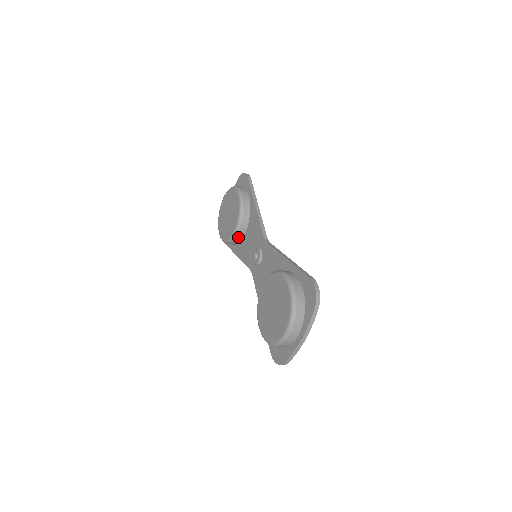
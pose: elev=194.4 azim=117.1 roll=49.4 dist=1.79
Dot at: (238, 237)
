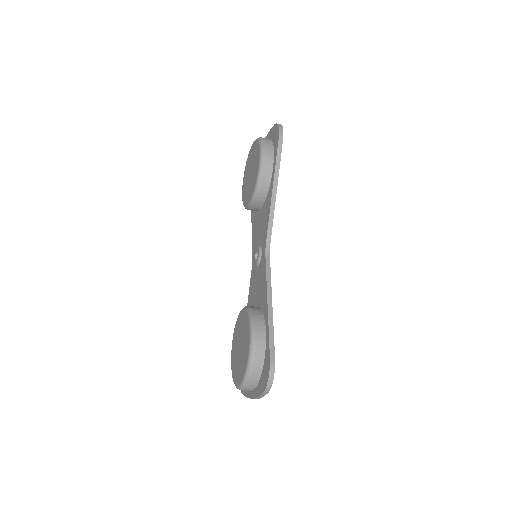
Dot at: (252, 210)
